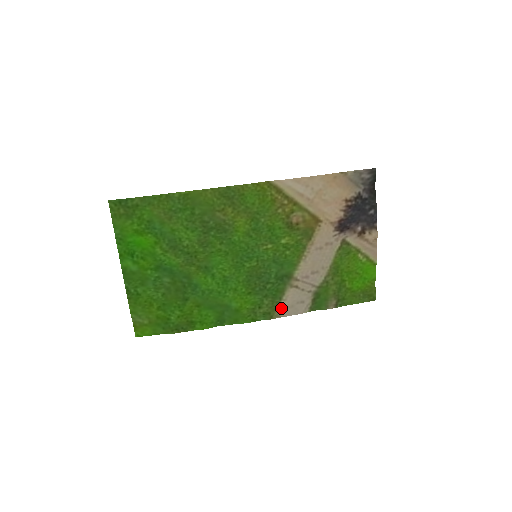
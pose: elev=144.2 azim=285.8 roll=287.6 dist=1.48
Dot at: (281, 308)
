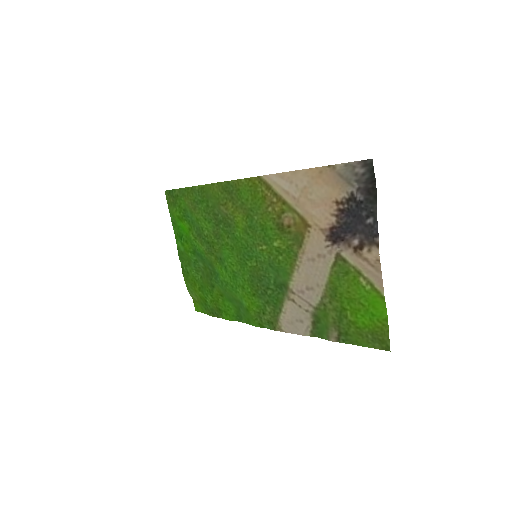
Dot at: (282, 321)
